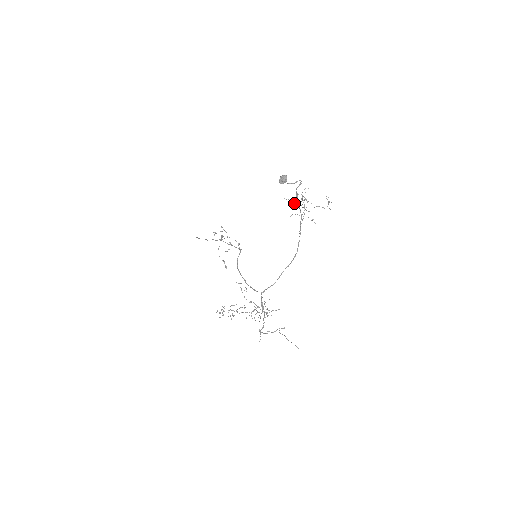
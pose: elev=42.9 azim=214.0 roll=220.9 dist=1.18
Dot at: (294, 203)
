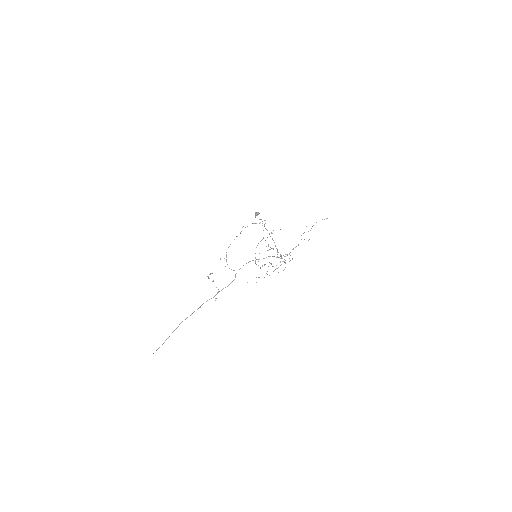
Dot at: occluded
